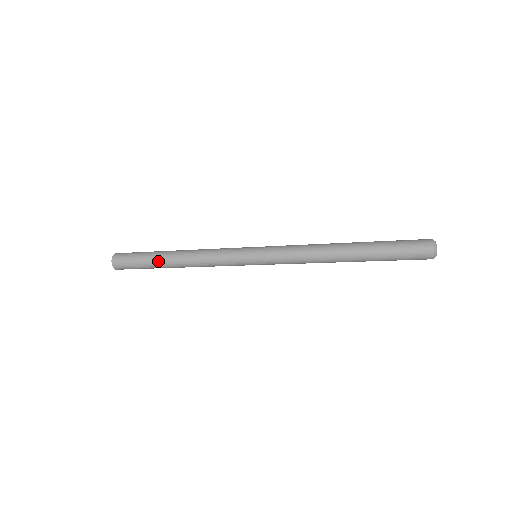
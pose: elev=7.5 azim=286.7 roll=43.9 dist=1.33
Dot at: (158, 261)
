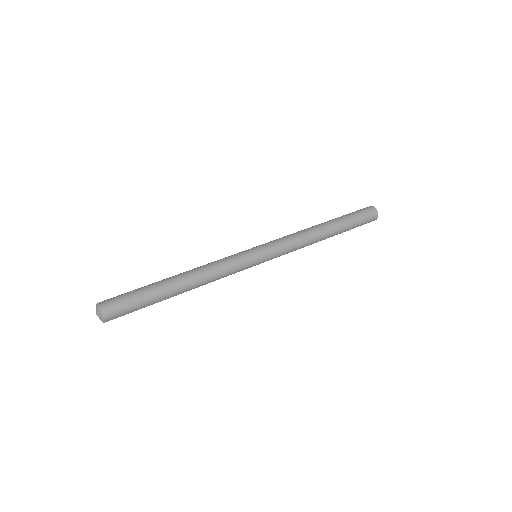
Dot at: (165, 298)
